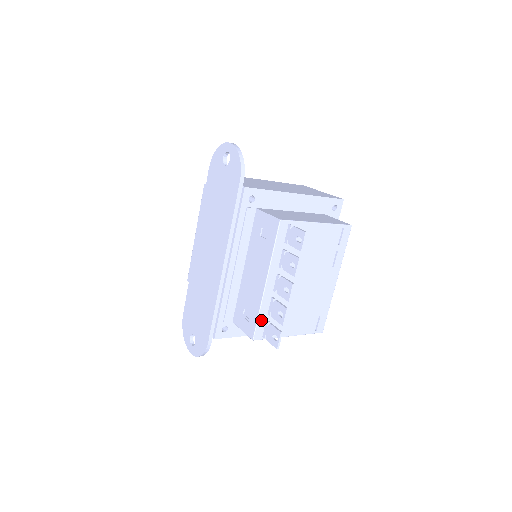
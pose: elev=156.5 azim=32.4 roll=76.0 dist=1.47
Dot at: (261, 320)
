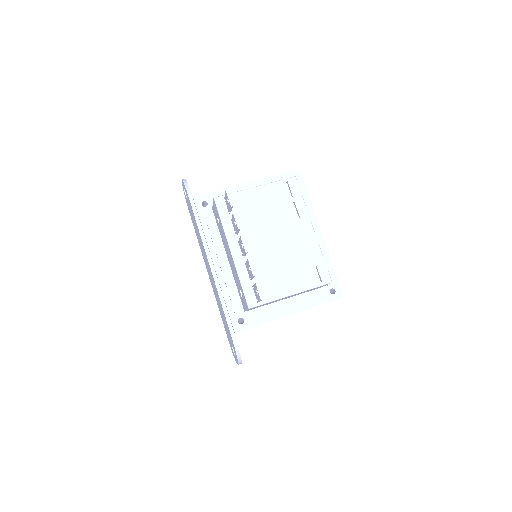
Dot at: (246, 287)
